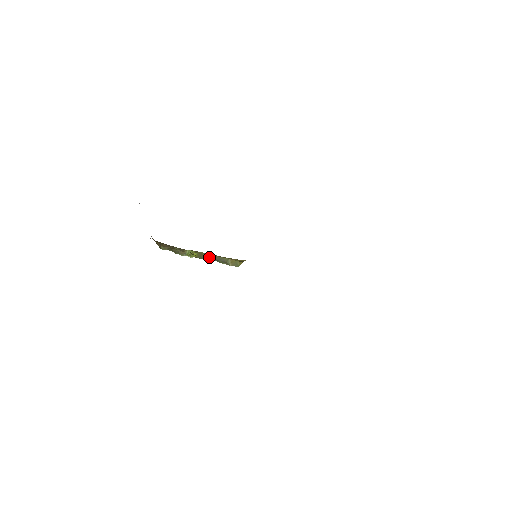
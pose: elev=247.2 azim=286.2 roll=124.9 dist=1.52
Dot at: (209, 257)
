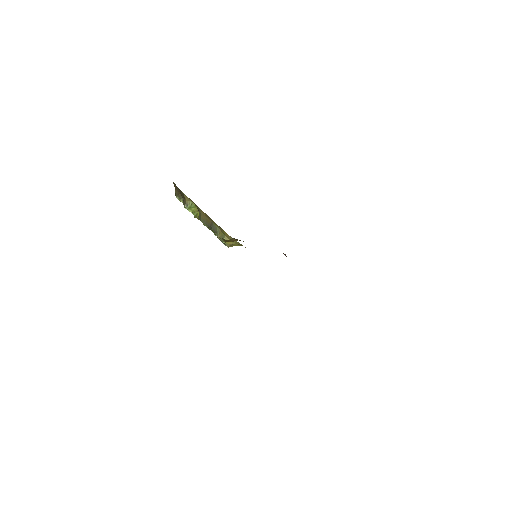
Dot at: (206, 221)
